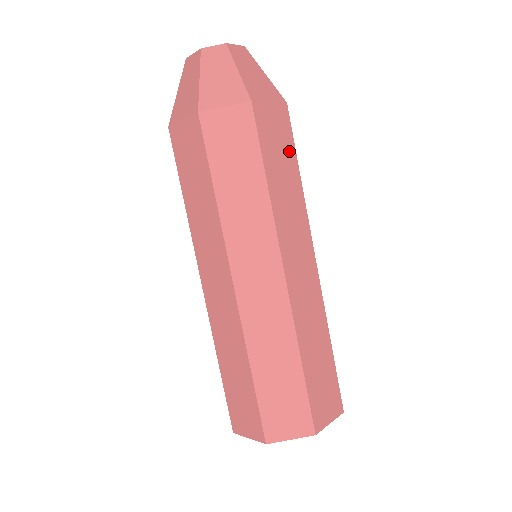
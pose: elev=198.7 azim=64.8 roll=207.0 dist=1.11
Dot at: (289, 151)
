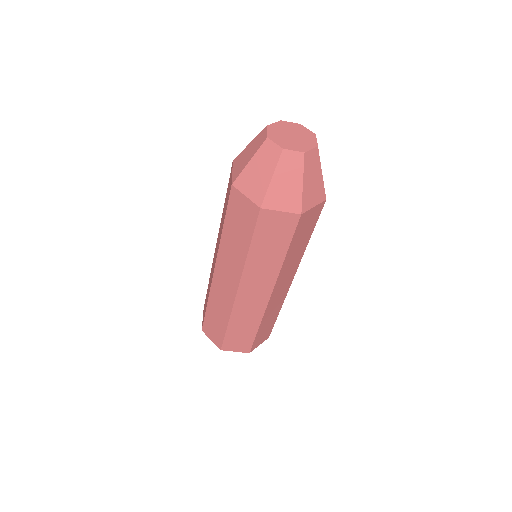
Dot at: occluded
